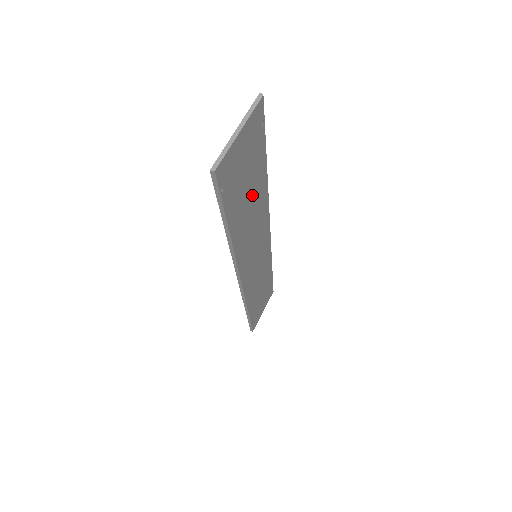
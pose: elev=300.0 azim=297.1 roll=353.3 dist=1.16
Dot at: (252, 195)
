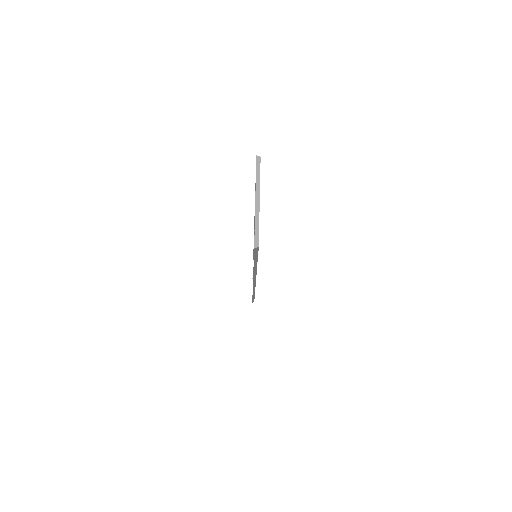
Dot at: occluded
